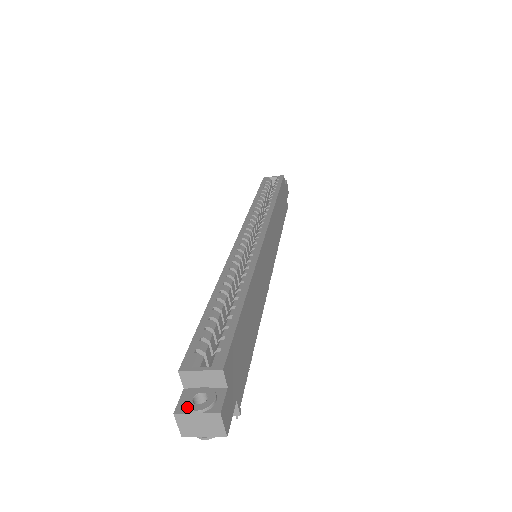
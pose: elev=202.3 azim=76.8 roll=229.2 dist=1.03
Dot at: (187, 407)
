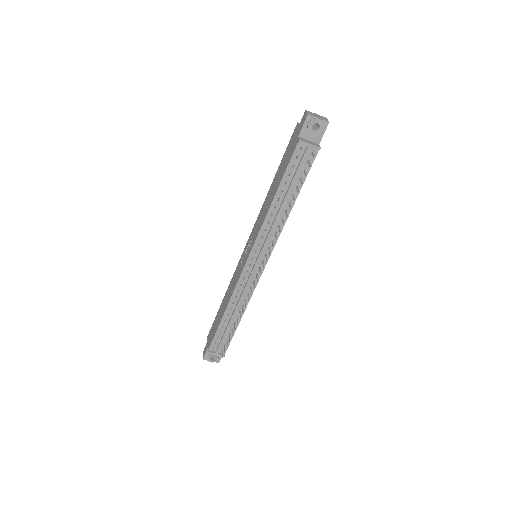
Dot at: occluded
